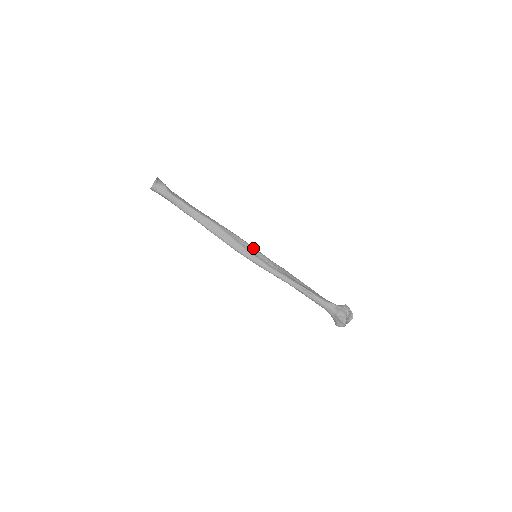
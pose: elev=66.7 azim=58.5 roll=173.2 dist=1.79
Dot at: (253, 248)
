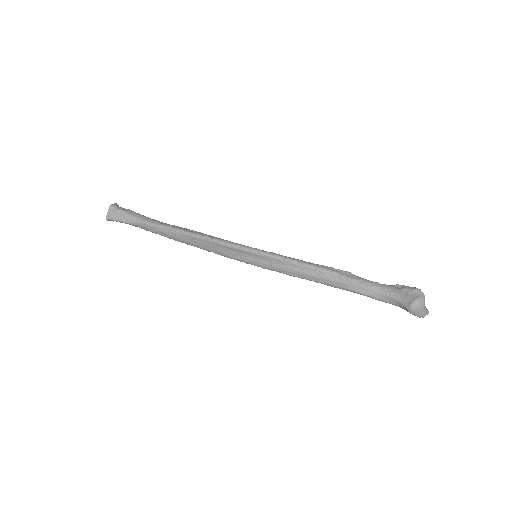
Dot at: occluded
